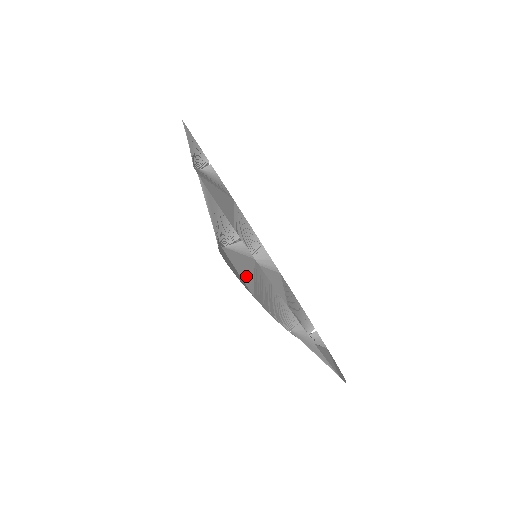
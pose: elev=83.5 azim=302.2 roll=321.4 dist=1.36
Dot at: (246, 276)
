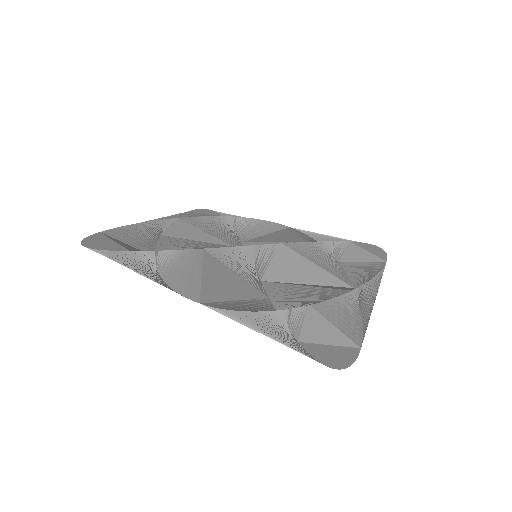
Dot at: (335, 337)
